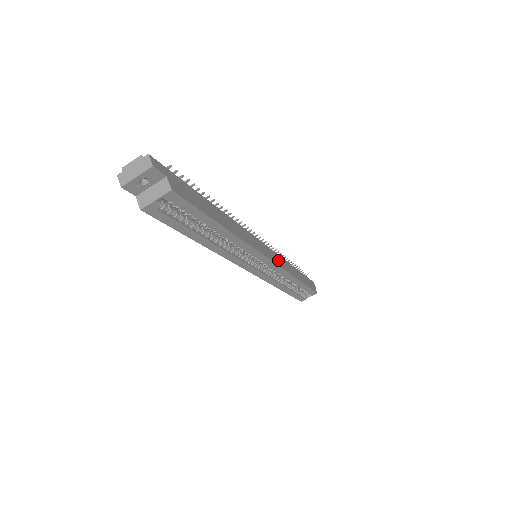
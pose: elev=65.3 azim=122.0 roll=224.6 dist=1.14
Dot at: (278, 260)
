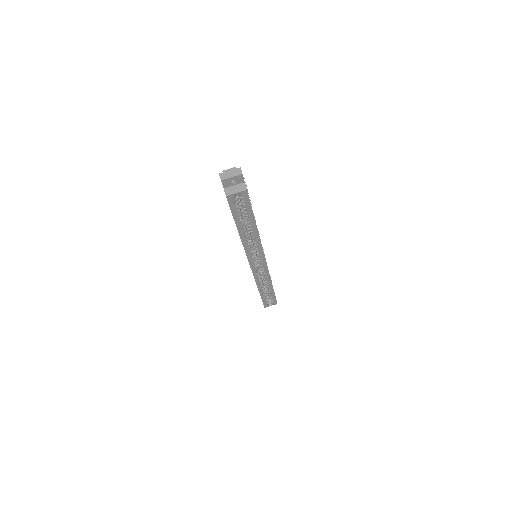
Dot at: occluded
